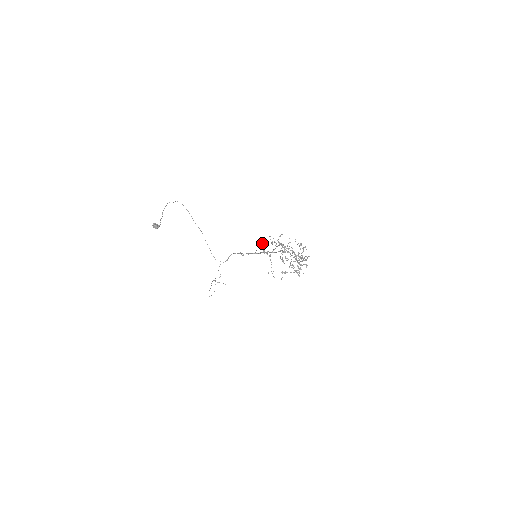
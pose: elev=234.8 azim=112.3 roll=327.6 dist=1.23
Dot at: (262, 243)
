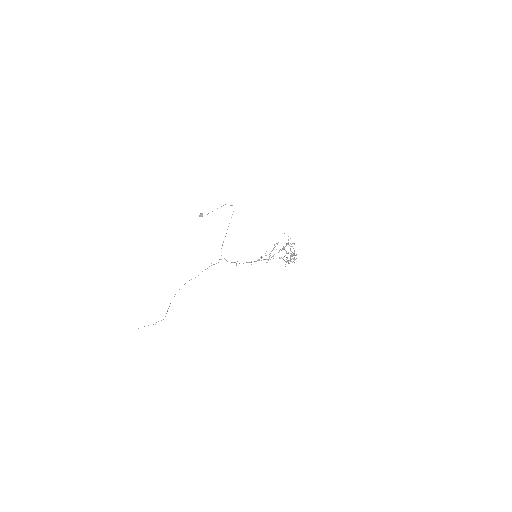
Dot at: (261, 257)
